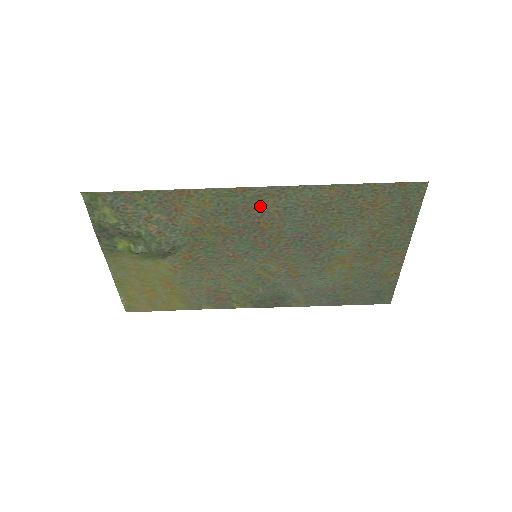
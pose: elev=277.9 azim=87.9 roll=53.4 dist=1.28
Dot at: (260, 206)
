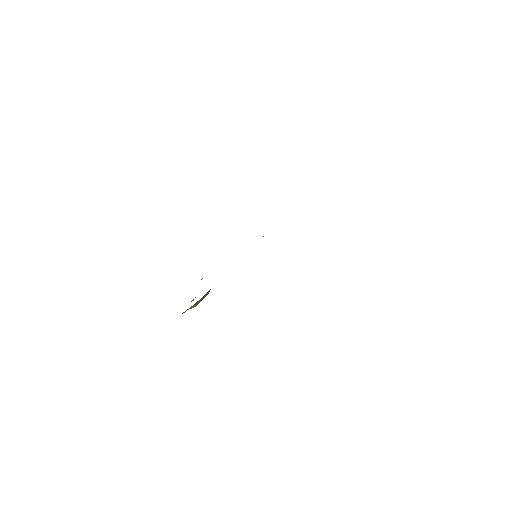
Dot at: occluded
